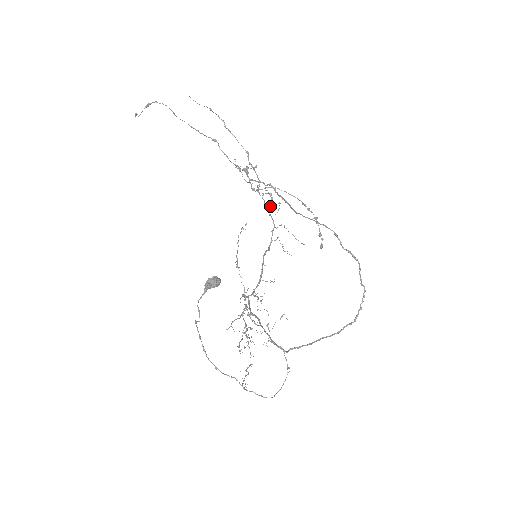
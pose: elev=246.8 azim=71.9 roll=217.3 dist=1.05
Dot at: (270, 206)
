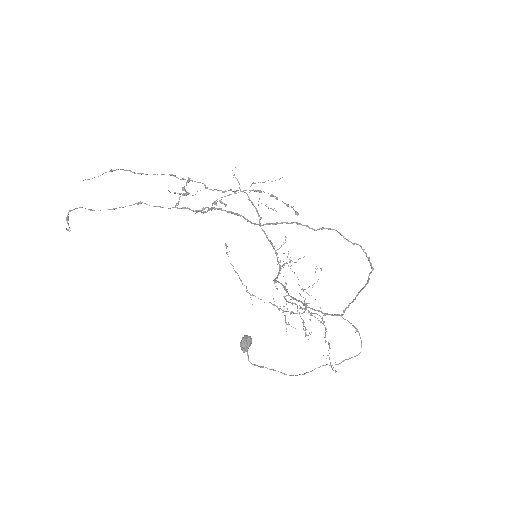
Dot at: (229, 190)
